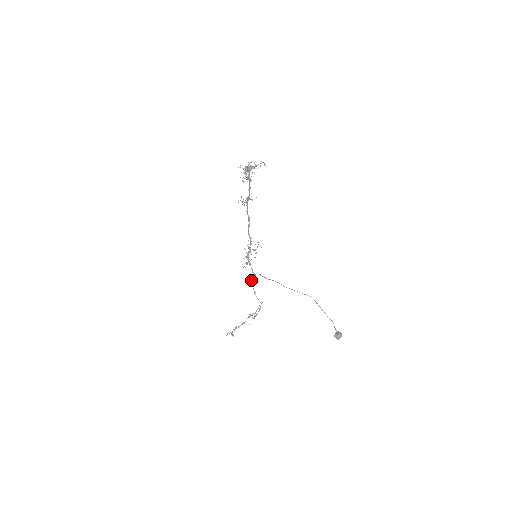
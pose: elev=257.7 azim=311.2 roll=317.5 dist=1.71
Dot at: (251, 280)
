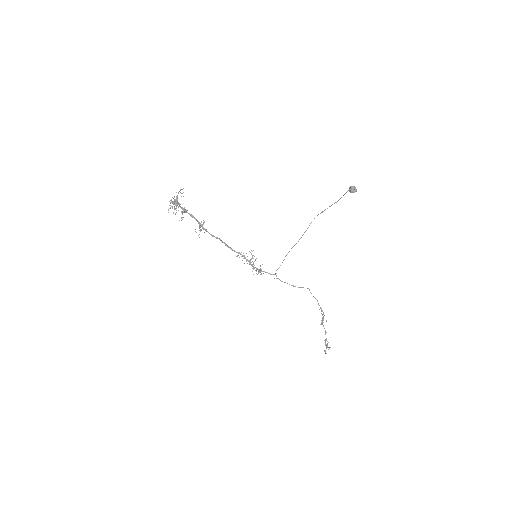
Dot at: occluded
